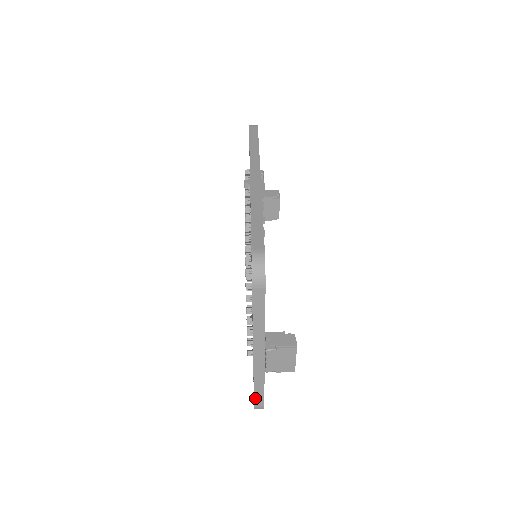
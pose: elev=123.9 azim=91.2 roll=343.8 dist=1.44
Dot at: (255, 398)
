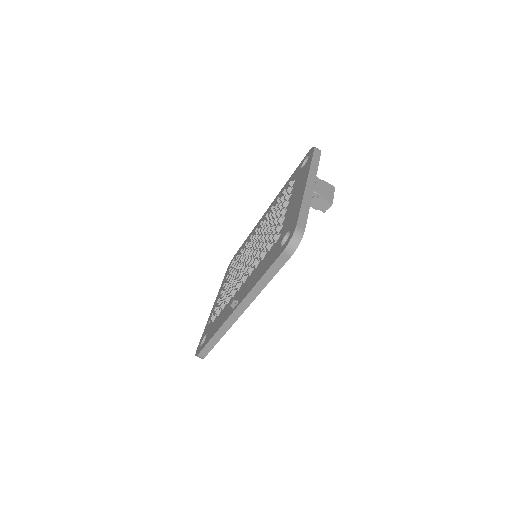
Dot at: occluded
